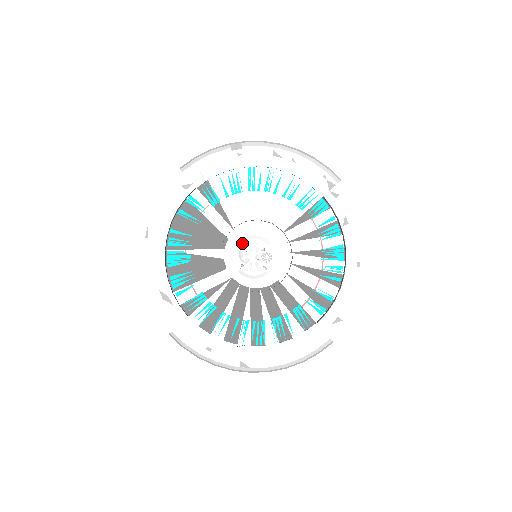
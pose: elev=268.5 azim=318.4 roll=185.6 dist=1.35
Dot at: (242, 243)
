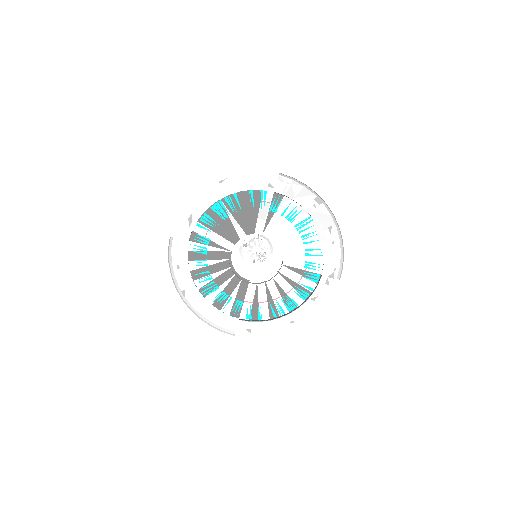
Dot at: (260, 237)
